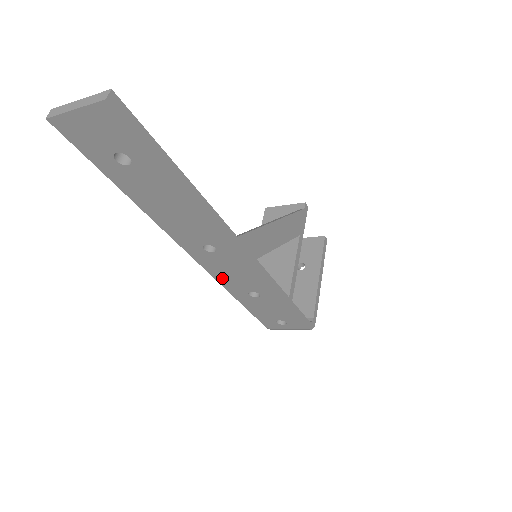
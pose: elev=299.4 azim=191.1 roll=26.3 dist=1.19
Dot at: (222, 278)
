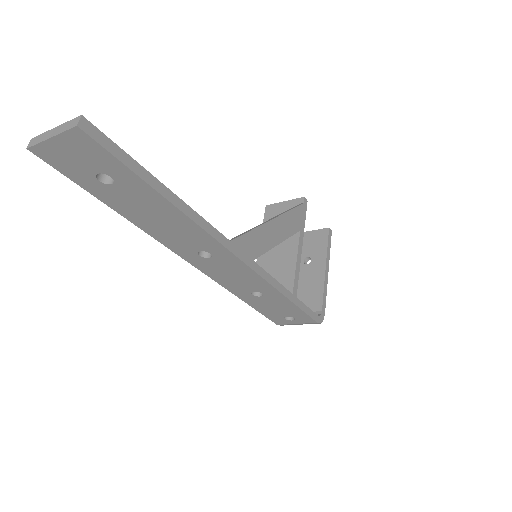
Dot at: (223, 281)
